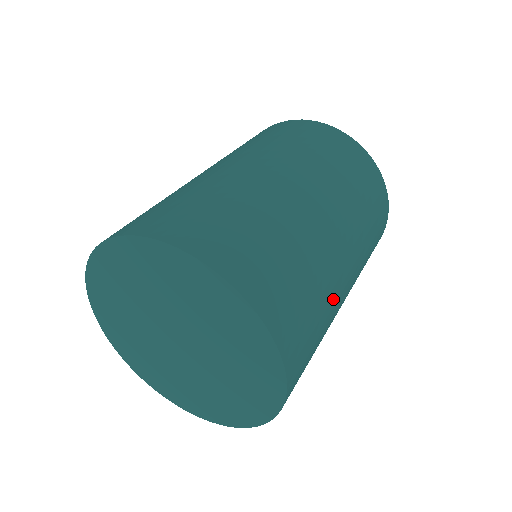
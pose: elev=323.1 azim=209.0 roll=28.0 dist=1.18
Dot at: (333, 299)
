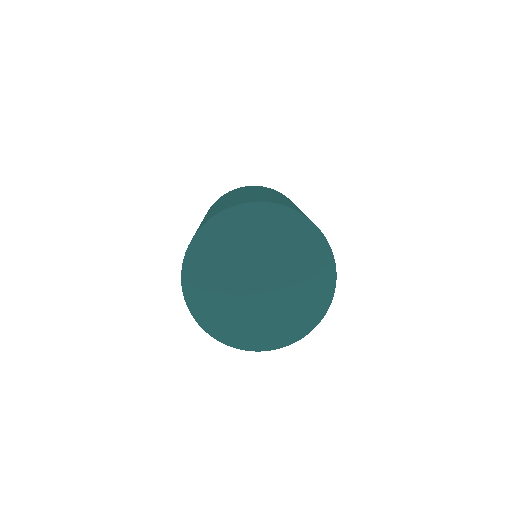
Dot at: occluded
